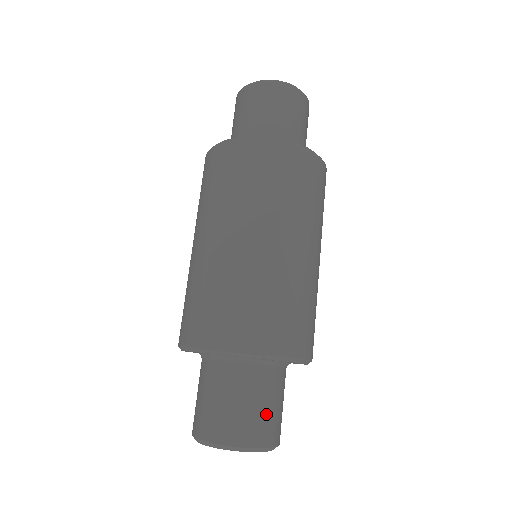
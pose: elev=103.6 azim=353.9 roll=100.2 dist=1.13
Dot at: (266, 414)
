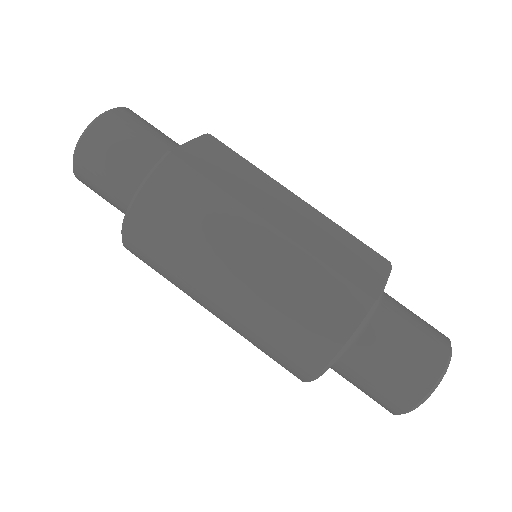
Dot at: occluded
